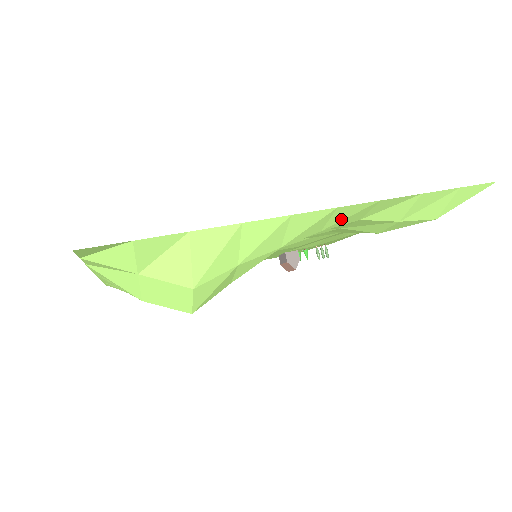
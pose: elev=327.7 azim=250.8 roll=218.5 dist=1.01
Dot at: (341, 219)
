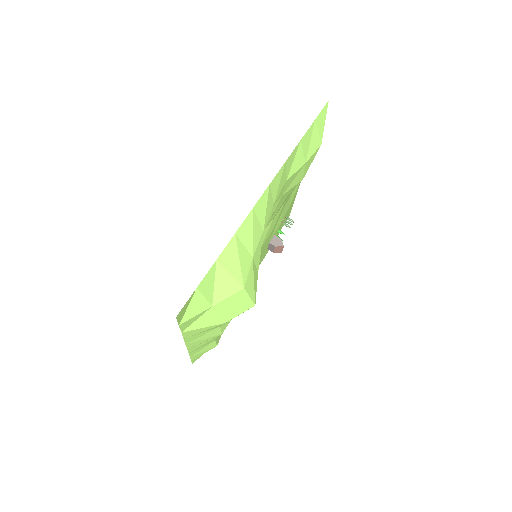
Dot at: (277, 189)
